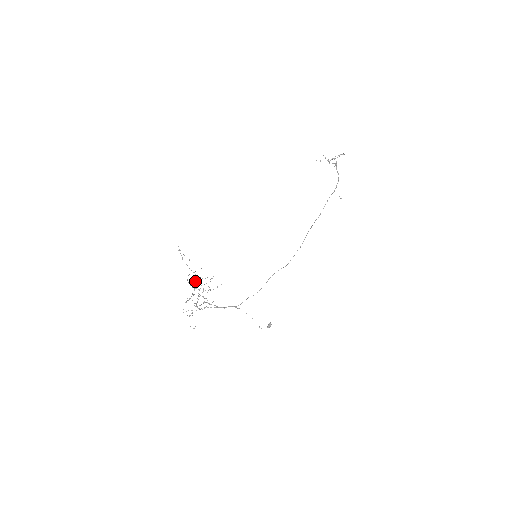
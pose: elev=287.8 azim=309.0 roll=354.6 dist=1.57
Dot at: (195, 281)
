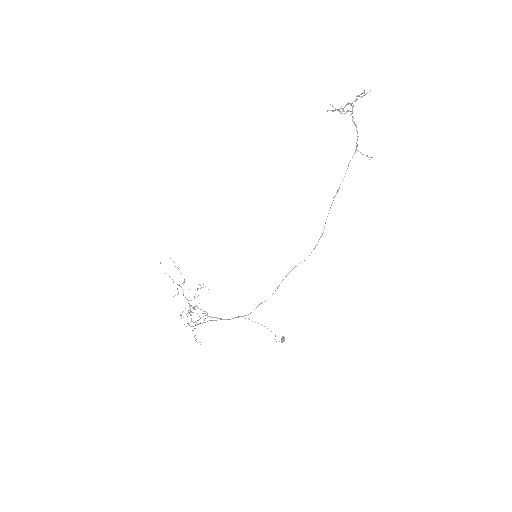
Dot at: occluded
